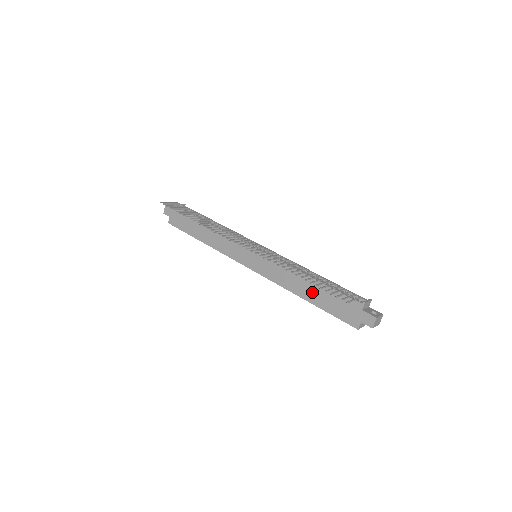
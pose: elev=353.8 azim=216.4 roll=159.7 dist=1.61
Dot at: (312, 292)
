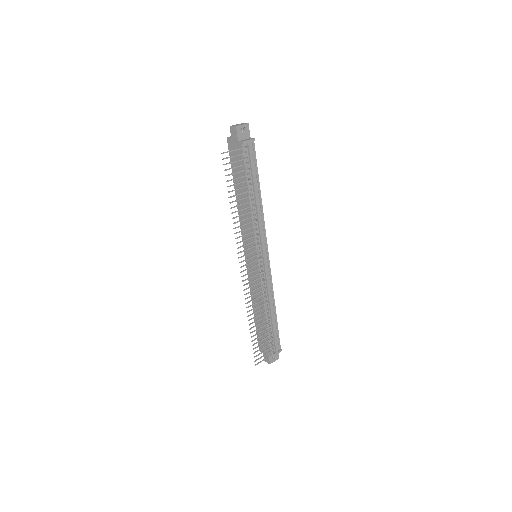
Dot at: (259, 316)
